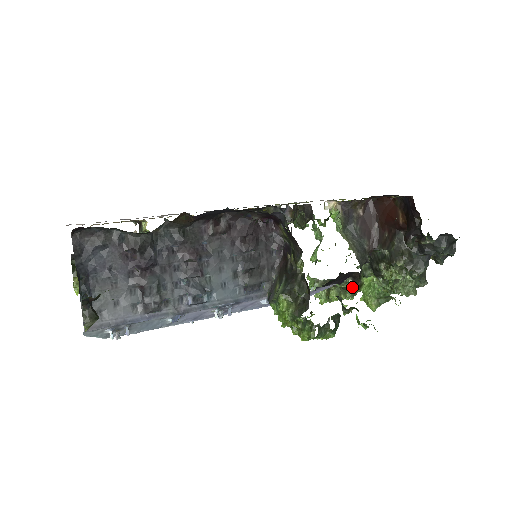
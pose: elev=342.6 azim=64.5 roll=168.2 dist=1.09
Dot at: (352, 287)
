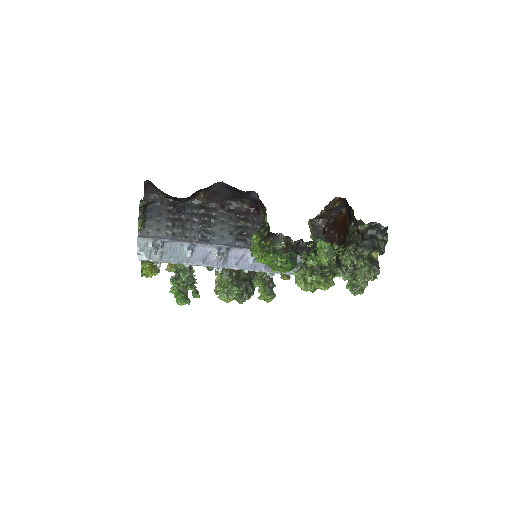
Dot at: (319, 268)
